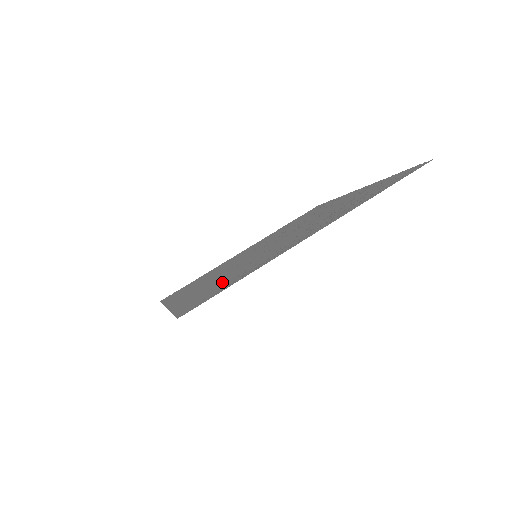
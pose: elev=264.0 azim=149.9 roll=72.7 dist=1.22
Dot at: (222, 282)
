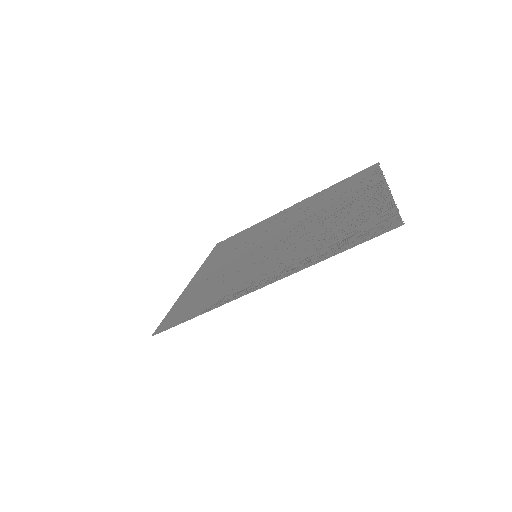
Dot at: (205, 294)
